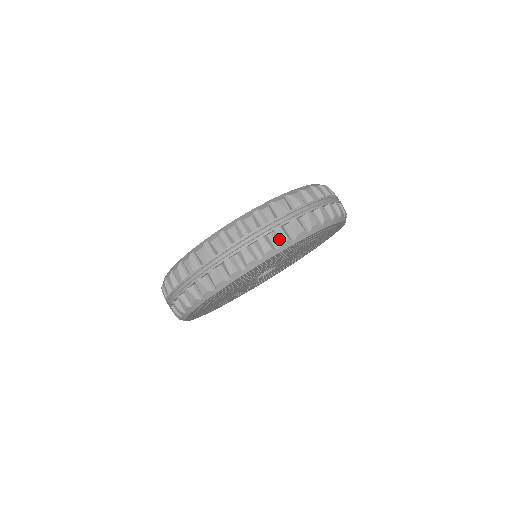
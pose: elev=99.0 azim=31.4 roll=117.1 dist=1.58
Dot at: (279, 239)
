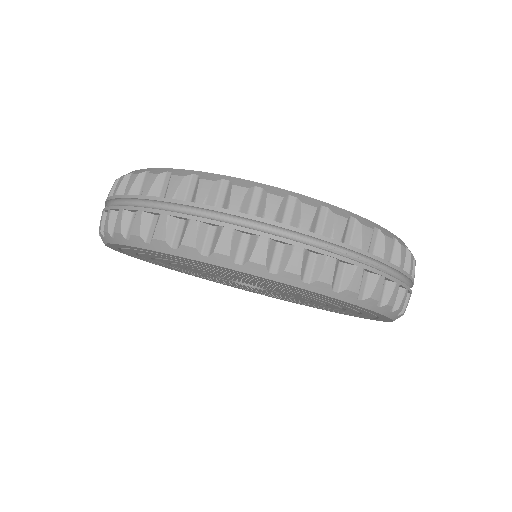
Dot at: (287, 262)
